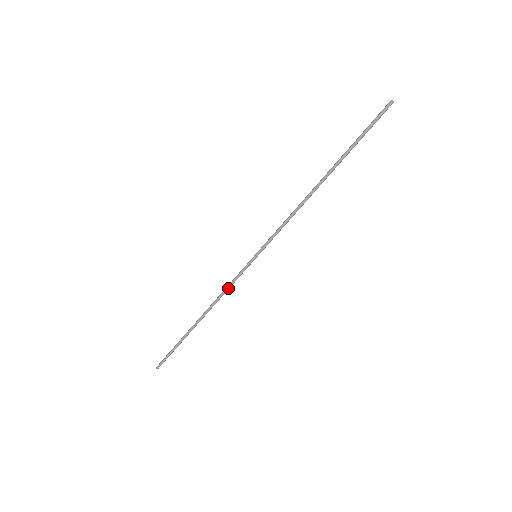
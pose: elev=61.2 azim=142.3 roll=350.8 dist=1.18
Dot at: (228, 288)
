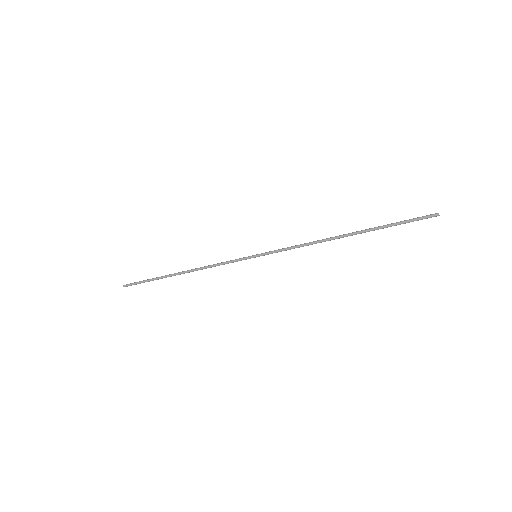
Dot at: (218, 265)
